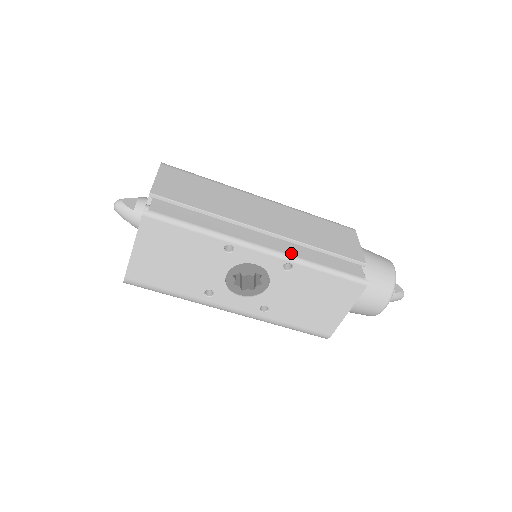
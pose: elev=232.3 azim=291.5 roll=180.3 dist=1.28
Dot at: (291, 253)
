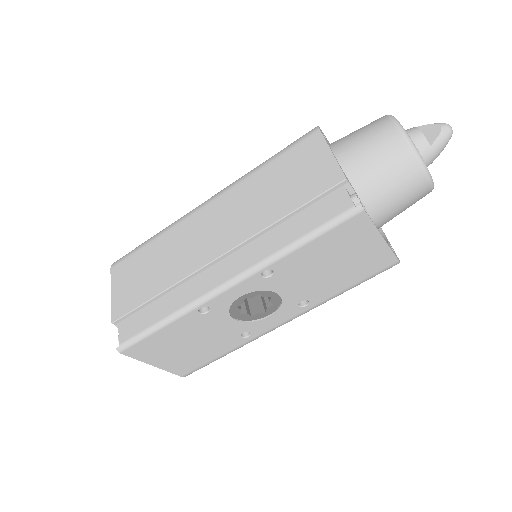
Dot at: (255, 260)
